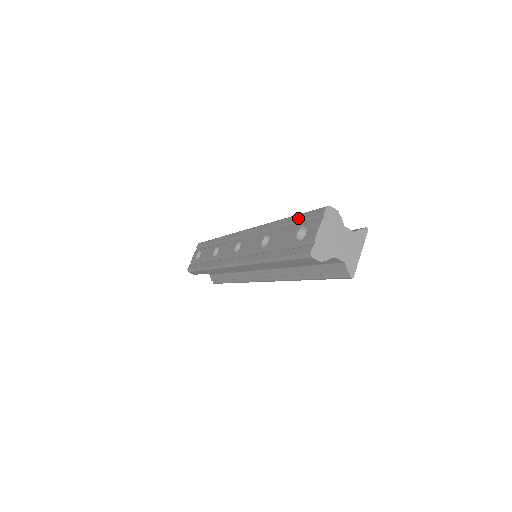
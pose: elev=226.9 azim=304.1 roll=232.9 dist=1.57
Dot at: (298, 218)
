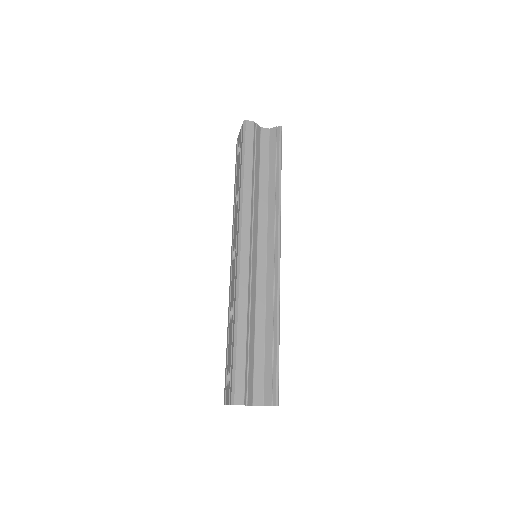
Dot at: (232, 362)
